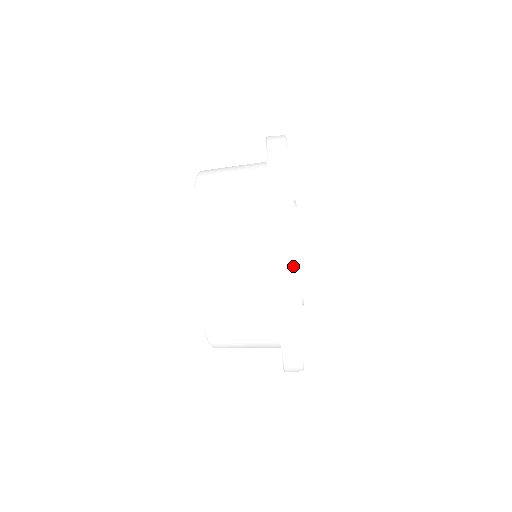
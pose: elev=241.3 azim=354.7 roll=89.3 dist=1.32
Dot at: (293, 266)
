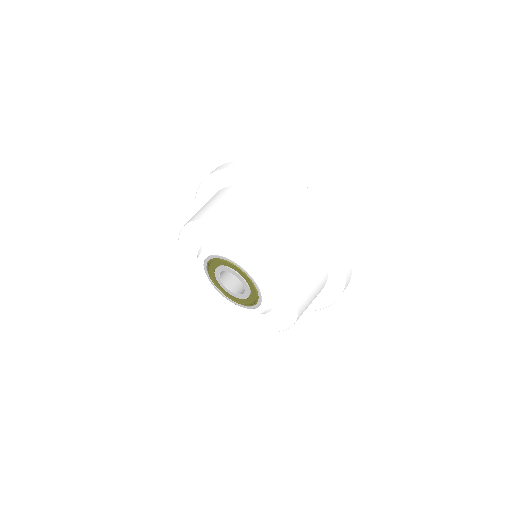
Dot at: (270, 168)
